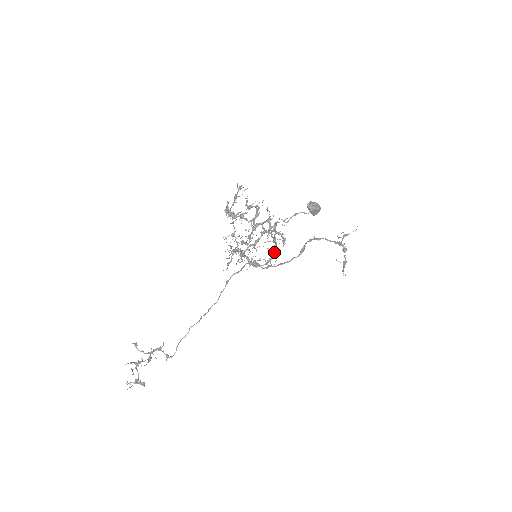
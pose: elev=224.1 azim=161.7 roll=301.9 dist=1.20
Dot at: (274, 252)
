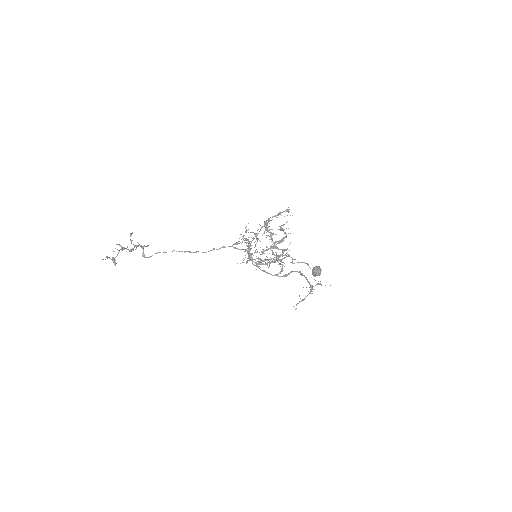
Dot at: (269, 264)
